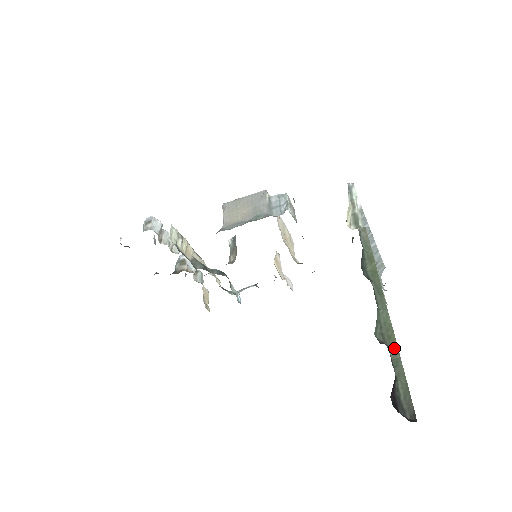
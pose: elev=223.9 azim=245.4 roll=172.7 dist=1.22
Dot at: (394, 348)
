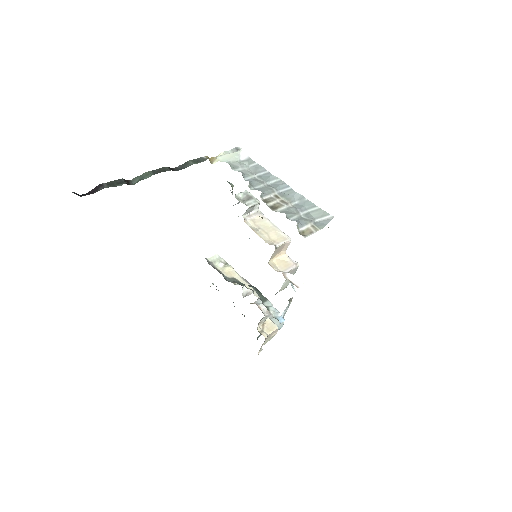
Dot at: occluded
